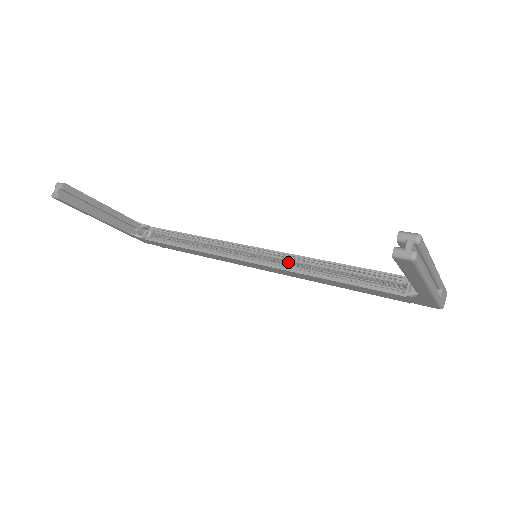
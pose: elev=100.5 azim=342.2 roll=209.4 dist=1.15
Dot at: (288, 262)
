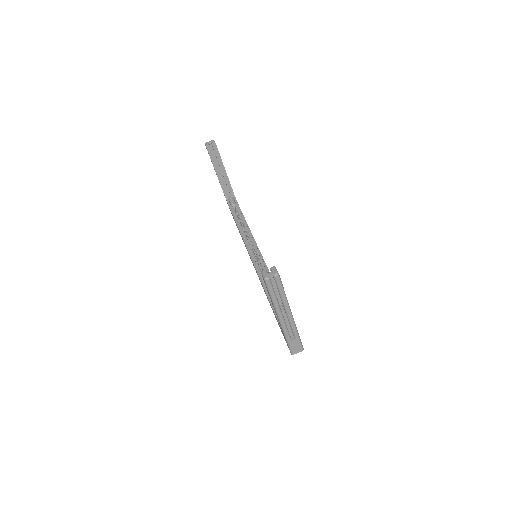
Dot at: occluded
